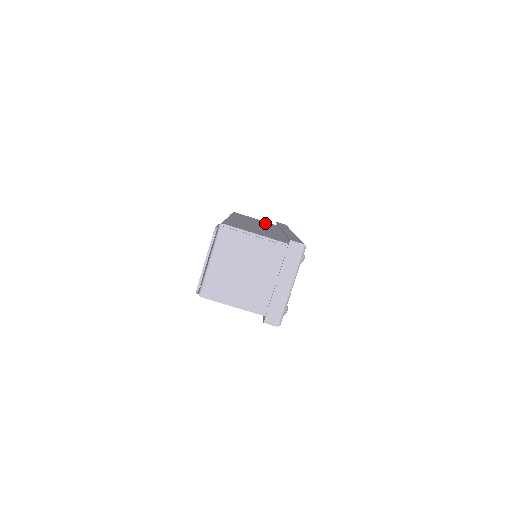
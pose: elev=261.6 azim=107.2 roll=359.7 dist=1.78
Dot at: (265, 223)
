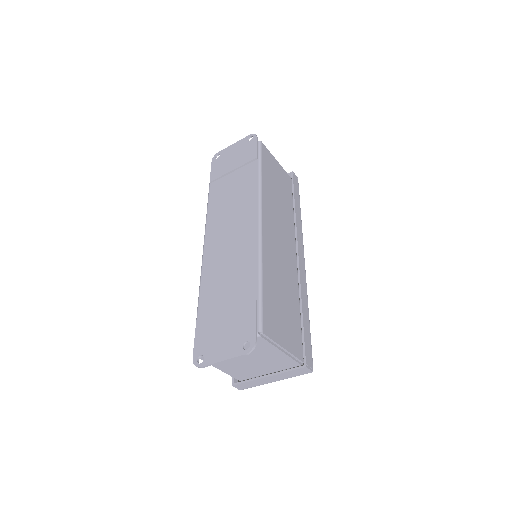
Dot at: (284, 191)
